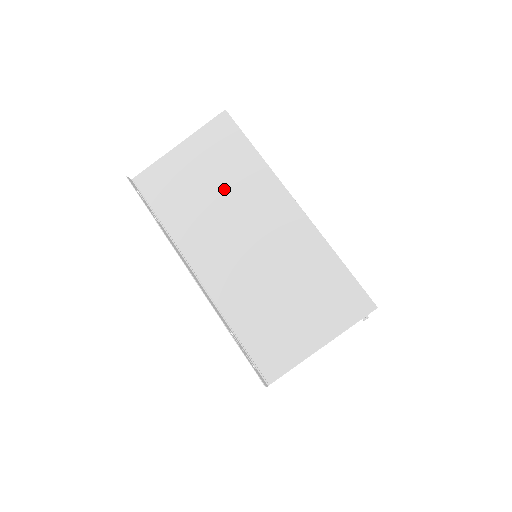
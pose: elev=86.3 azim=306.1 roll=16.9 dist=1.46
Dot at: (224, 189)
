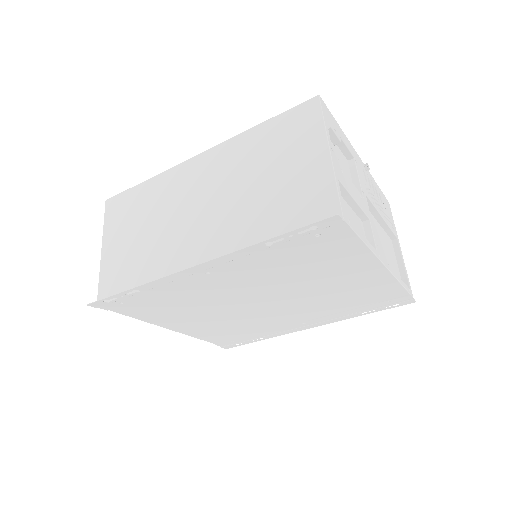
Dot at: (154, 218)
